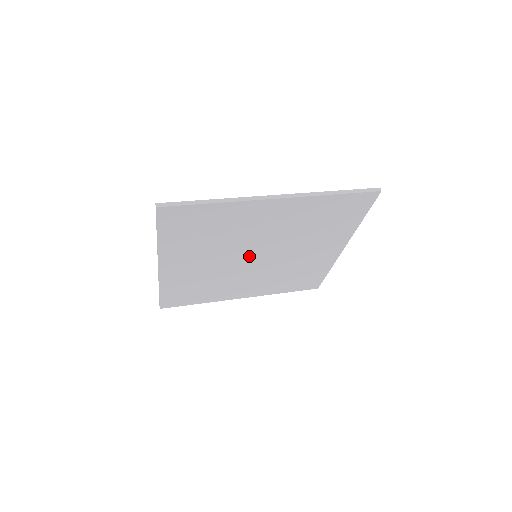
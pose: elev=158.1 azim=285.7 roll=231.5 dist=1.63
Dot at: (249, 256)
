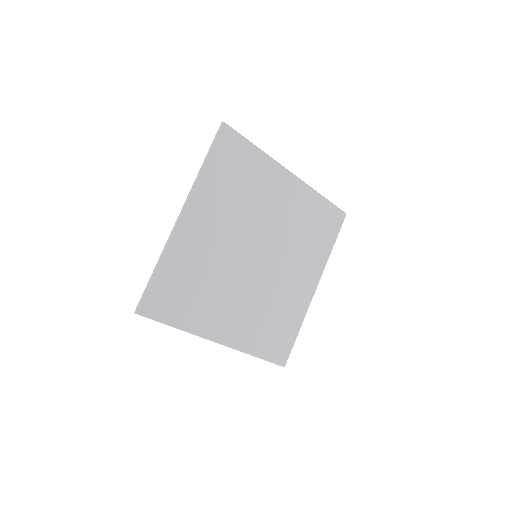
Dot at: (253, 249)
